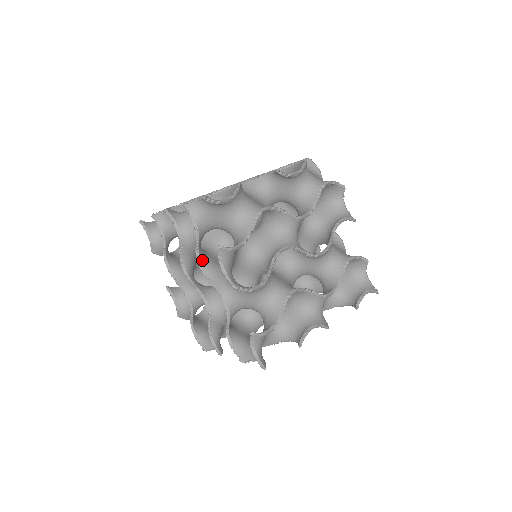
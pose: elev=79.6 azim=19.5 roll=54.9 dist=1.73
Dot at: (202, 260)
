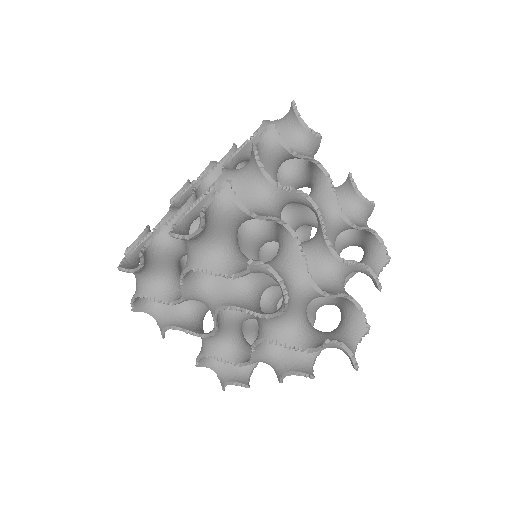
Dot at: (232, 162)
